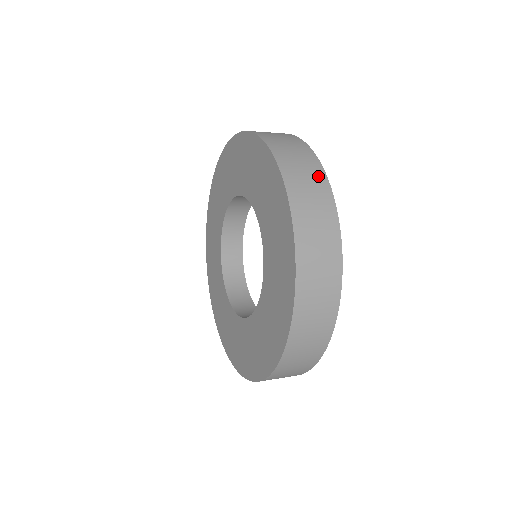
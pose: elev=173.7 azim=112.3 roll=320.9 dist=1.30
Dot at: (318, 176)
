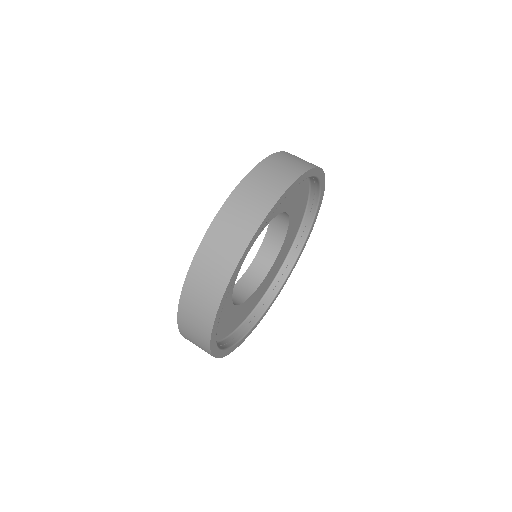
Dot at: (269, 198)
